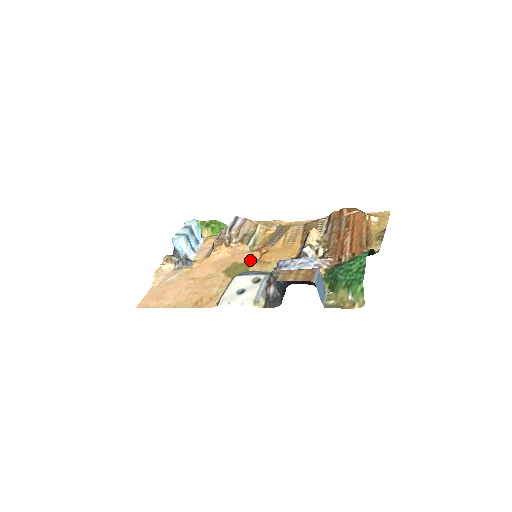
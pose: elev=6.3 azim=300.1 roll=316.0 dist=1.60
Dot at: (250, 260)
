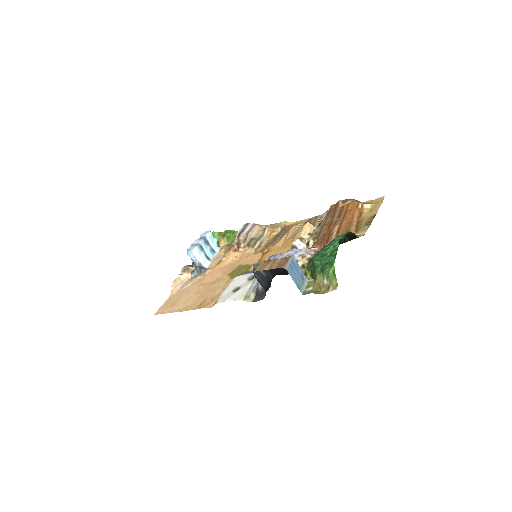
Dot at: (253, 261)
